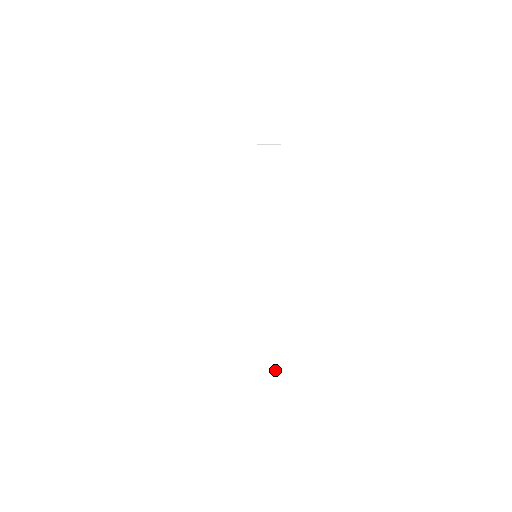
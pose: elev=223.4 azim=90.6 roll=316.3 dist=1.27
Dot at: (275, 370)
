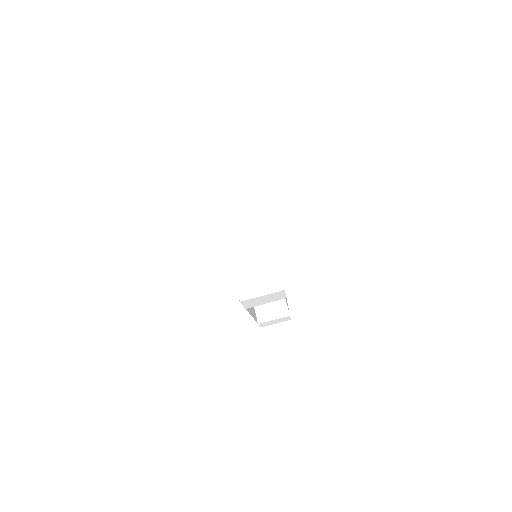
Dot at: (269, 269)
